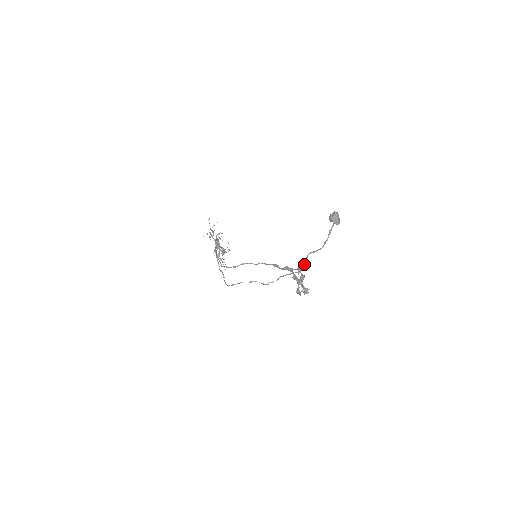
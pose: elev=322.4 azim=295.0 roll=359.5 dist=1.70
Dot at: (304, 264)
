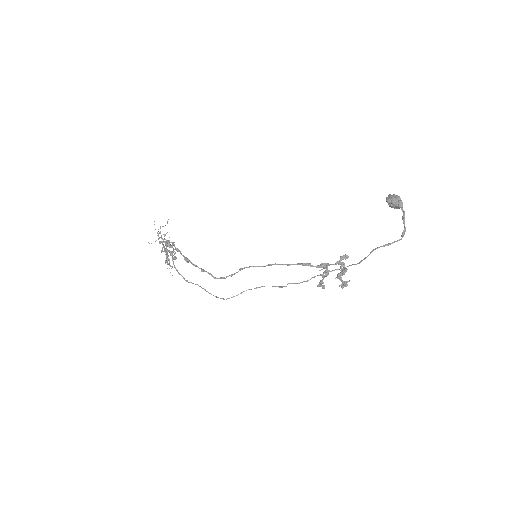
Dot at: (346, 256)
